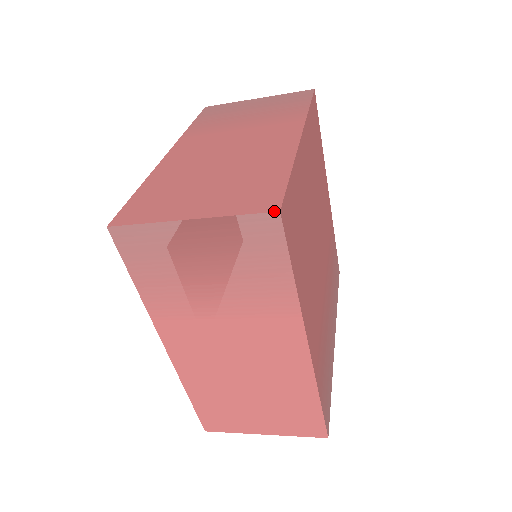
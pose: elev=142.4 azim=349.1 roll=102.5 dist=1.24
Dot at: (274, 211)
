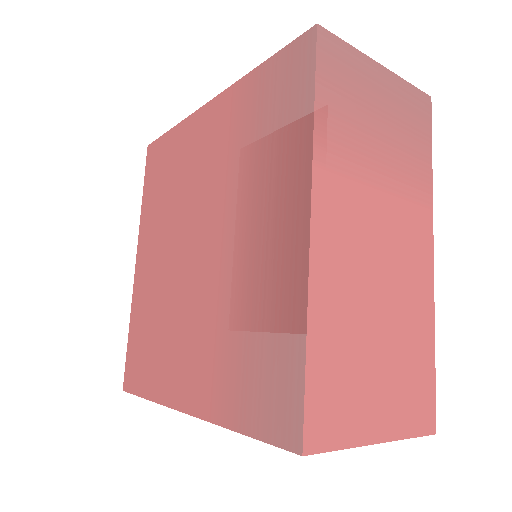
Dot at: (434, 434)
